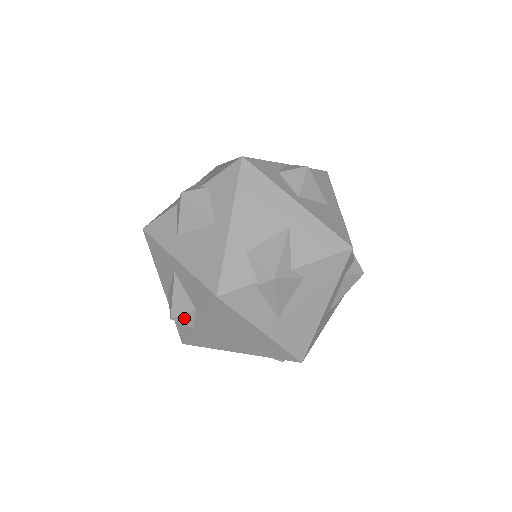
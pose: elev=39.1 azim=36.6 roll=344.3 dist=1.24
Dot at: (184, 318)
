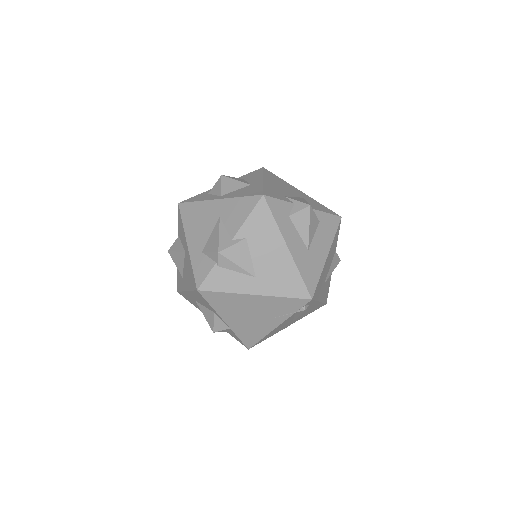
Dot at: (218, 325)
